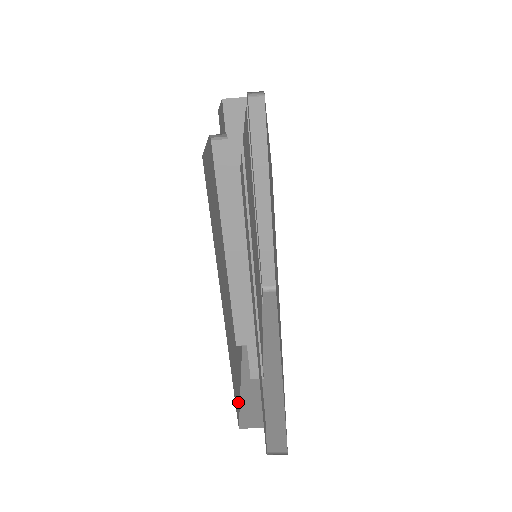
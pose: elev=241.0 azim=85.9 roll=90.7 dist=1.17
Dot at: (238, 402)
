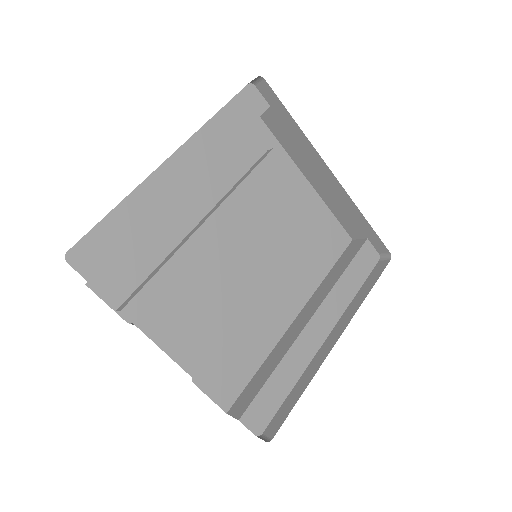
Dot at: occluded
